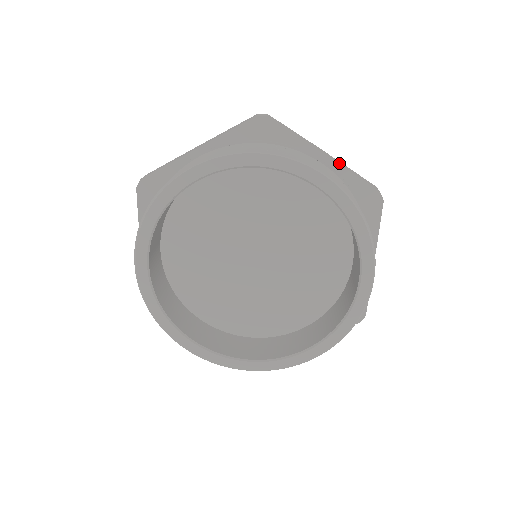
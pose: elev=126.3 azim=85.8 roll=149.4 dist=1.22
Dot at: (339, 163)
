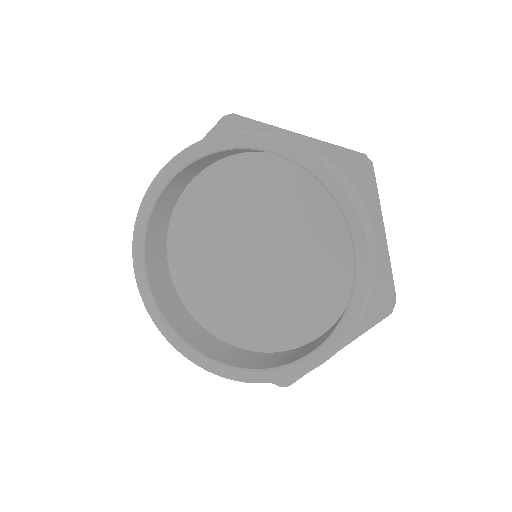
Dot at: (387, 251)
